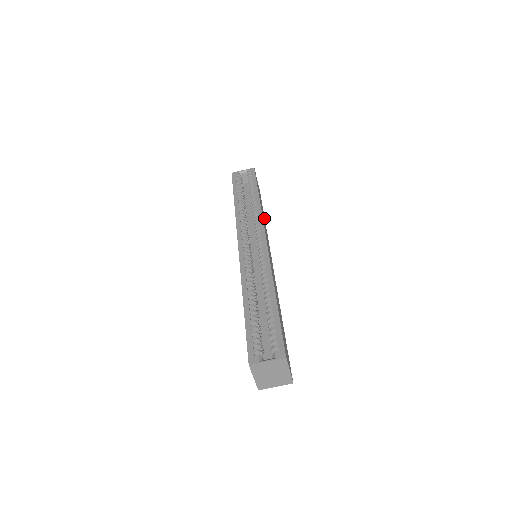
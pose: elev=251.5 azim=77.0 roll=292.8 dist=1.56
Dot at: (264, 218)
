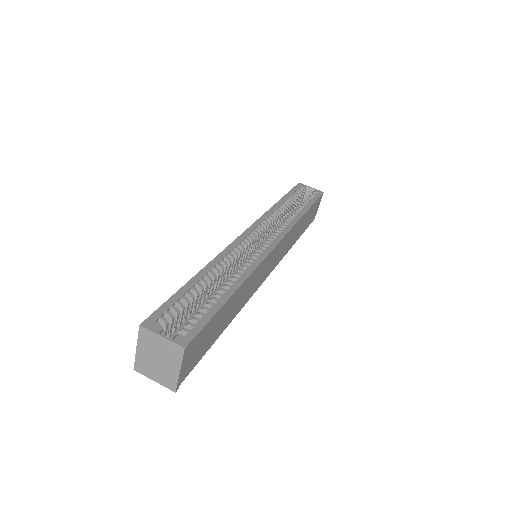
Dot at: (296, 239)
